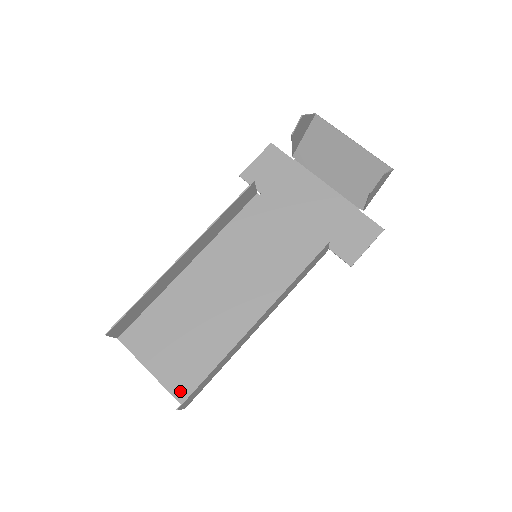
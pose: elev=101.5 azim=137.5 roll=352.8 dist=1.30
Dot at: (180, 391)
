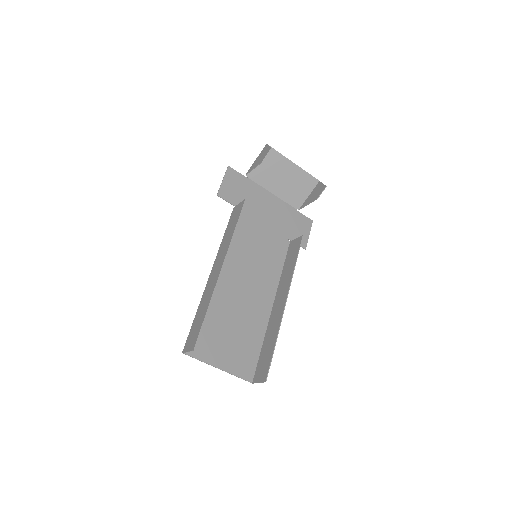
Dot at: (245, 373)
